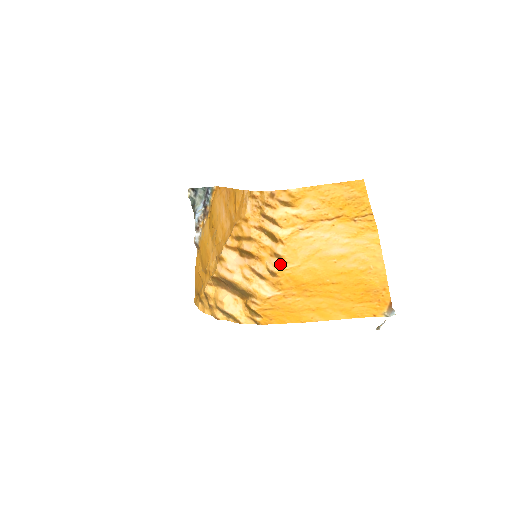
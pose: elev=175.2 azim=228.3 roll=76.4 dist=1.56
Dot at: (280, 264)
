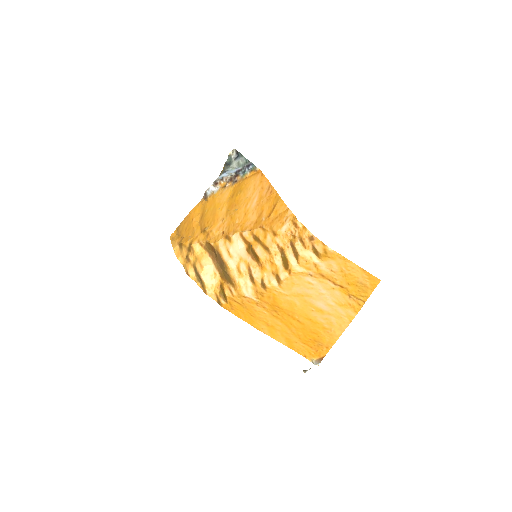
Dot at: (275, 284)
